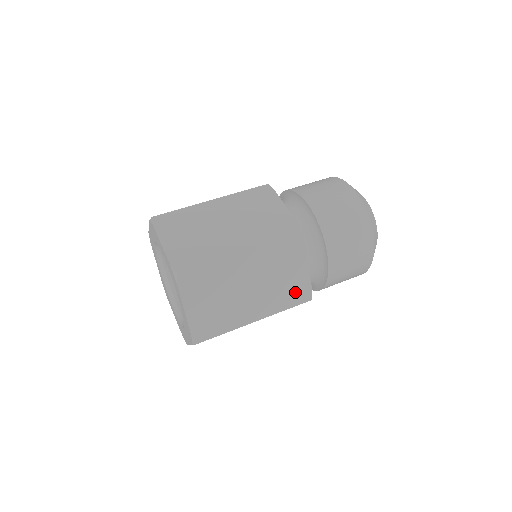
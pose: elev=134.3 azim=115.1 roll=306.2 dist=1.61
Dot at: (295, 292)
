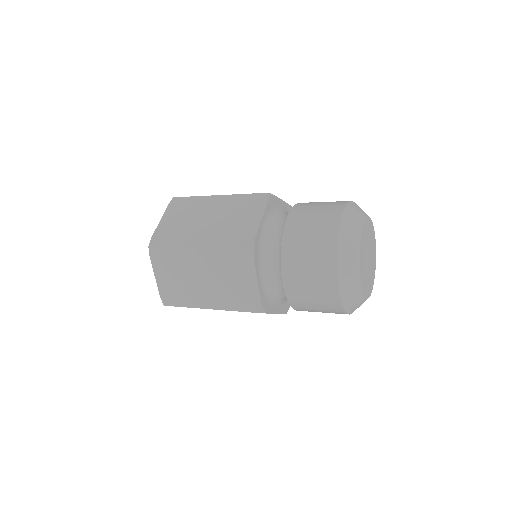
Dot at: (240, 235)
